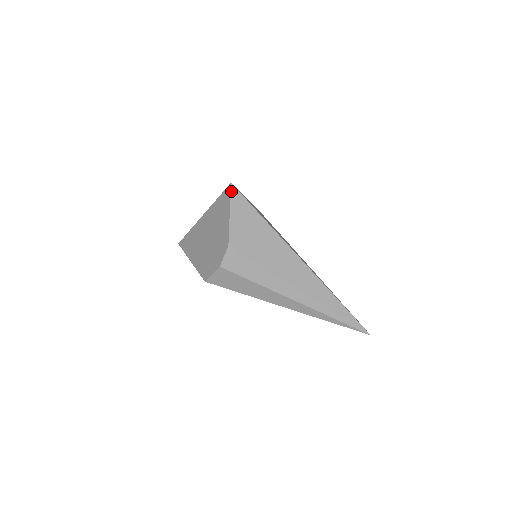
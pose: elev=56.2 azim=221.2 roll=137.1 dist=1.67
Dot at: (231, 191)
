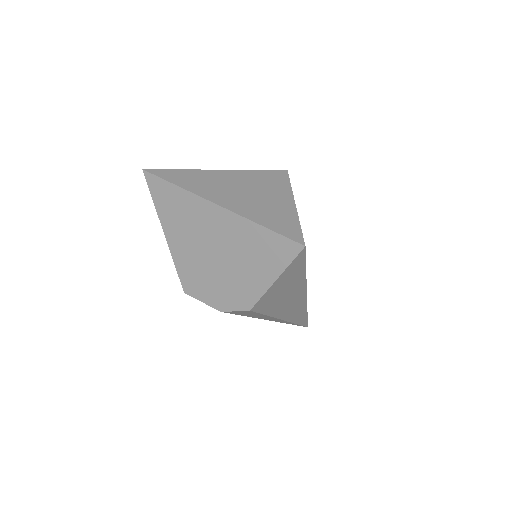
Dot at: (297, 256)
